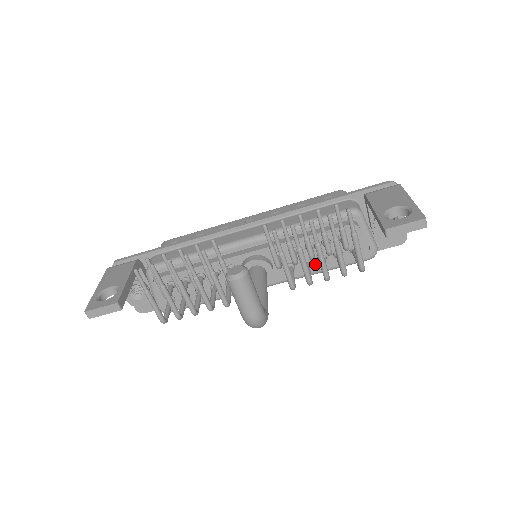
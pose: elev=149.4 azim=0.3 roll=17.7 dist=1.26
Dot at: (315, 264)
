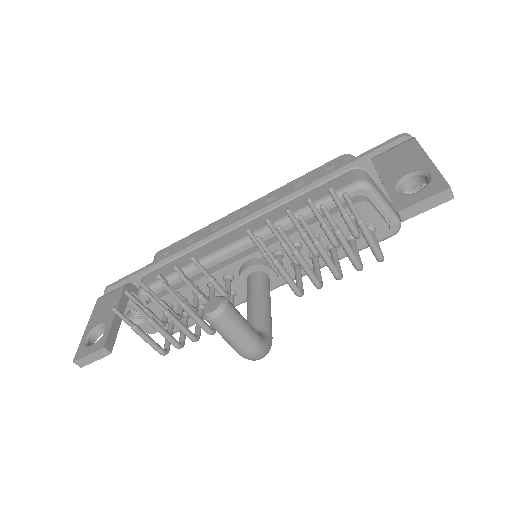
Dot at: occluded
